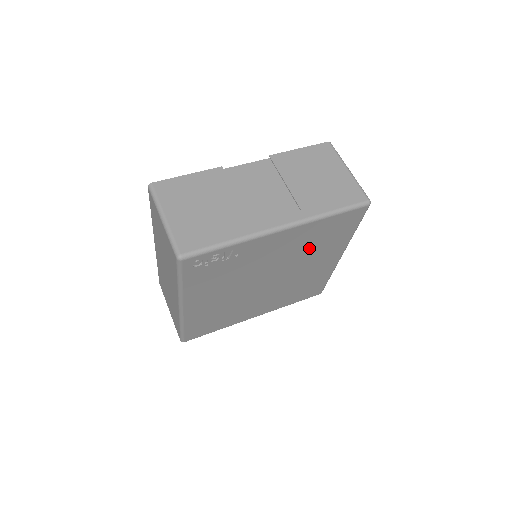
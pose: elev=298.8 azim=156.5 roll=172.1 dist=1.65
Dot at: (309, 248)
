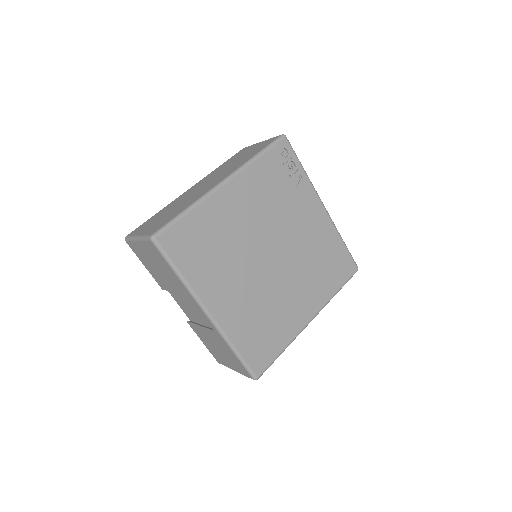
Dot at: (313, 260)
